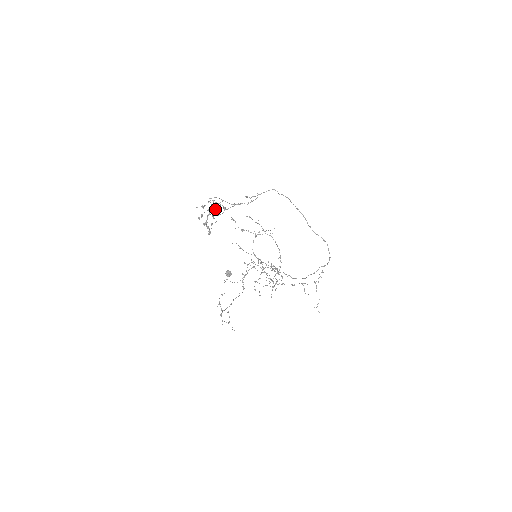
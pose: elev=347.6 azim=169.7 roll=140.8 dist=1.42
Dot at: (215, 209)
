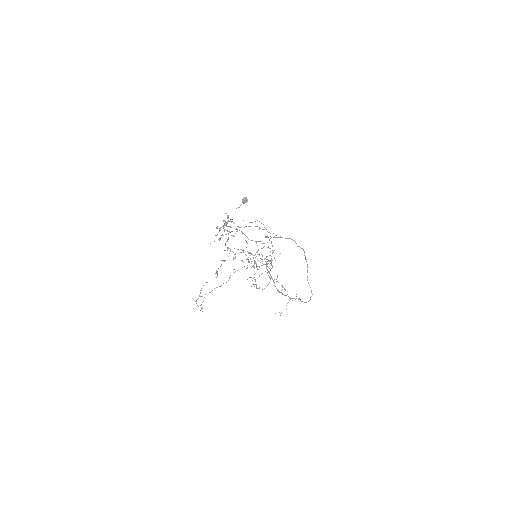
Dot at: (224, 261)
